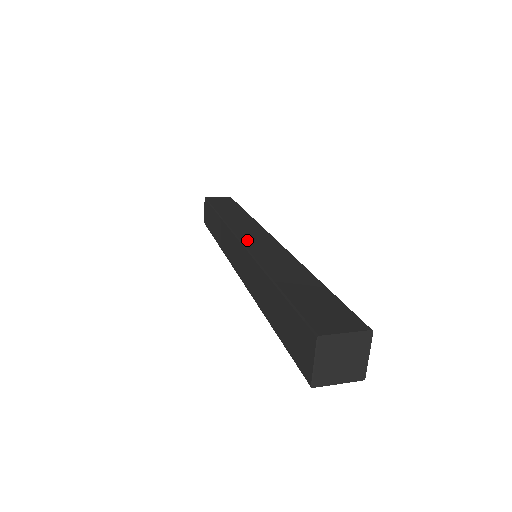
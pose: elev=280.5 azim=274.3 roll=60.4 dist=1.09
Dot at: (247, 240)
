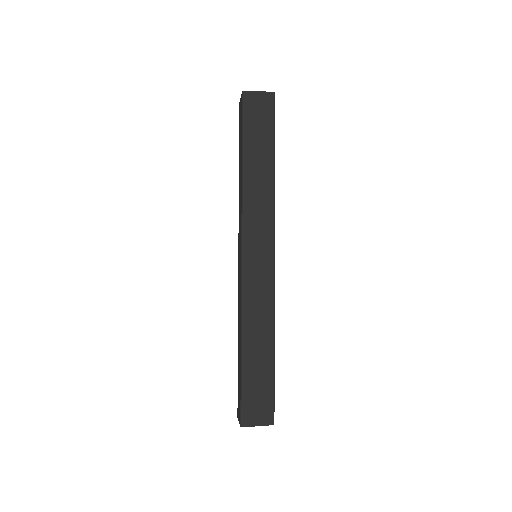
Dot at: (248, 259)
